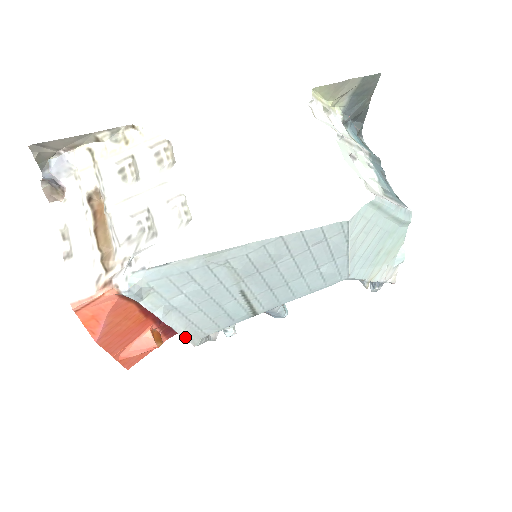
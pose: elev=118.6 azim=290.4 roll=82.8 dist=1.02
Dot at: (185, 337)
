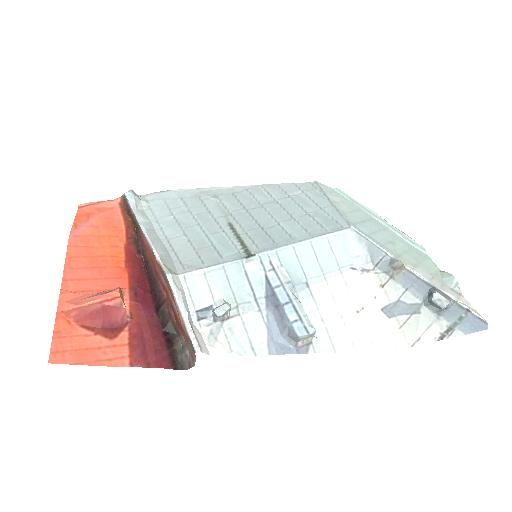
Dot at: (159, 257)
